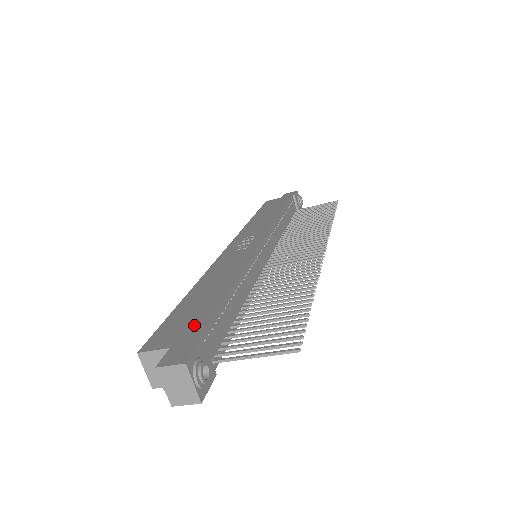
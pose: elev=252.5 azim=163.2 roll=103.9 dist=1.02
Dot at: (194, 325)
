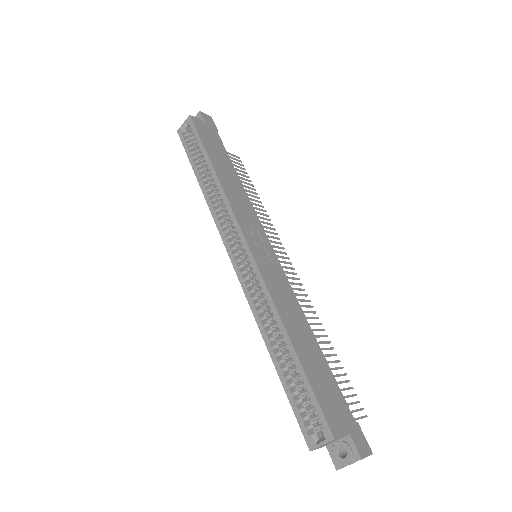
Dot at: (340, 403)
